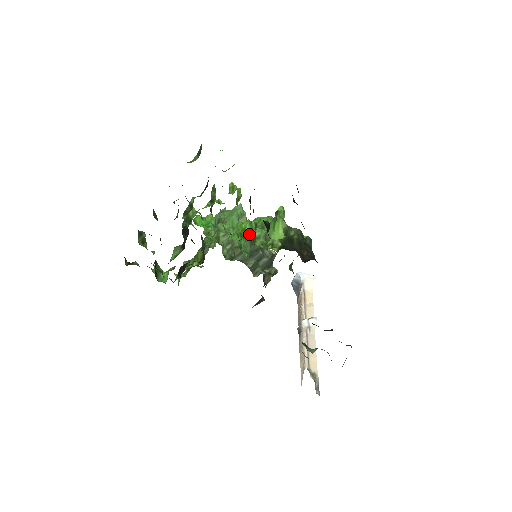
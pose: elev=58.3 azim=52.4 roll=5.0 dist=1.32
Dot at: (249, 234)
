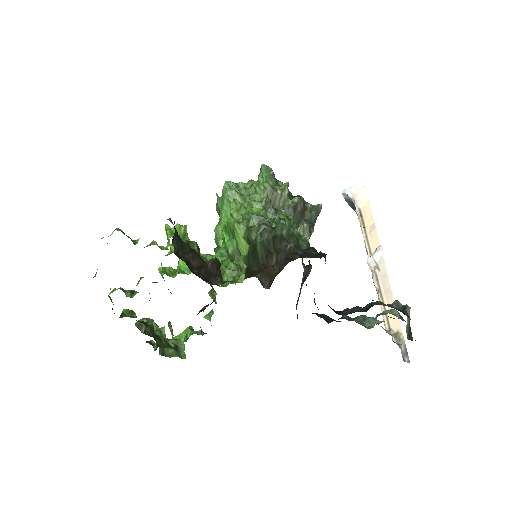
Dot at: occluded
